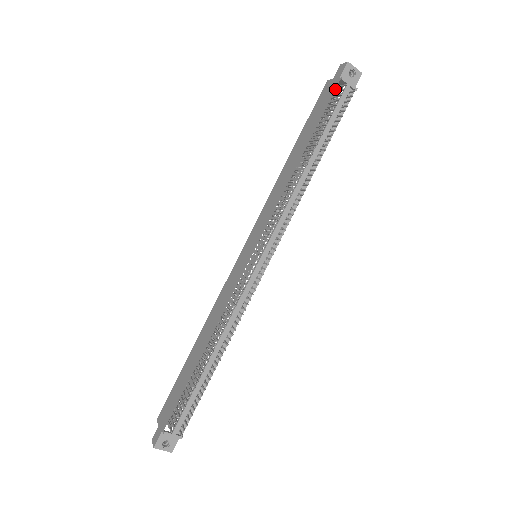
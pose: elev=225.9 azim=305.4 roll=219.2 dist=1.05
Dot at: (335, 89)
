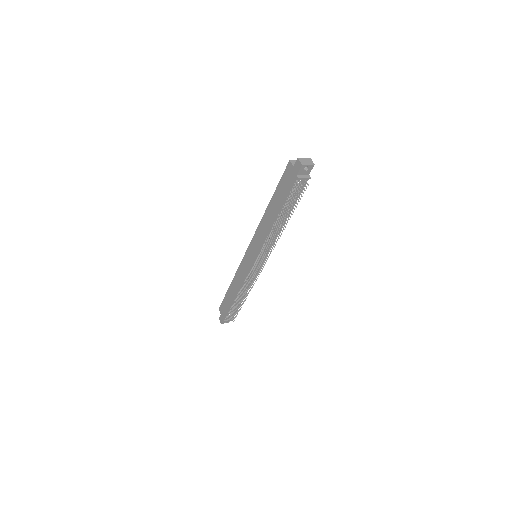
Dot at: occluded
